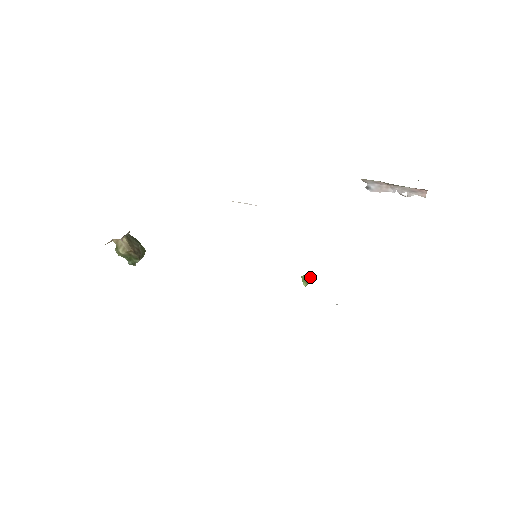
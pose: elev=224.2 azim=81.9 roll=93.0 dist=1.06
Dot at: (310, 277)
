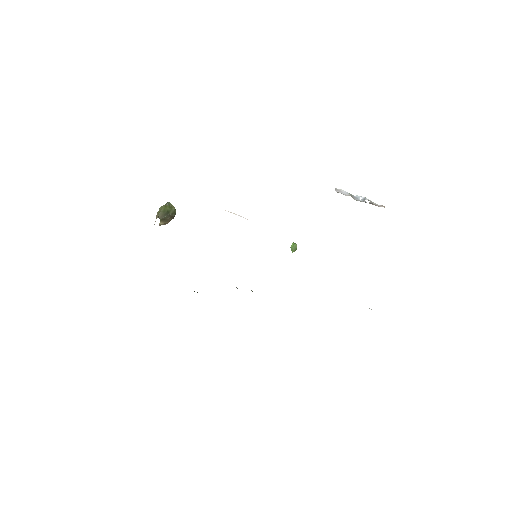
Dot at: occluded
